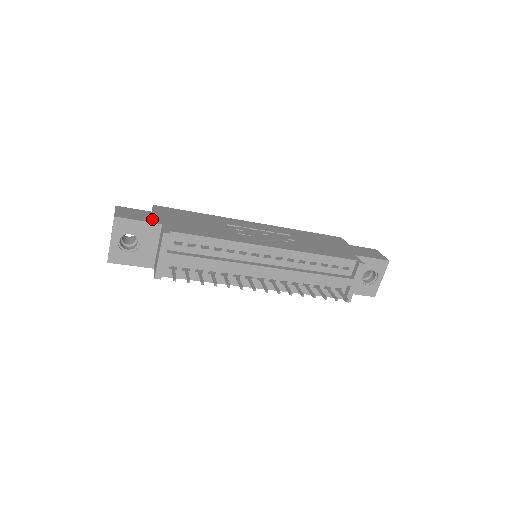
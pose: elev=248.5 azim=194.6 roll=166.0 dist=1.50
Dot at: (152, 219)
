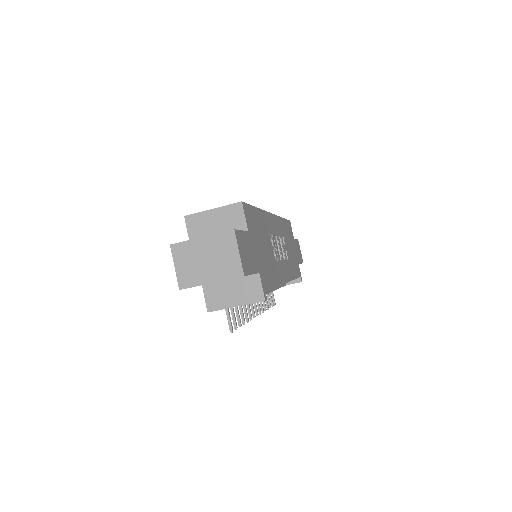
Dot at: (254, 262)
